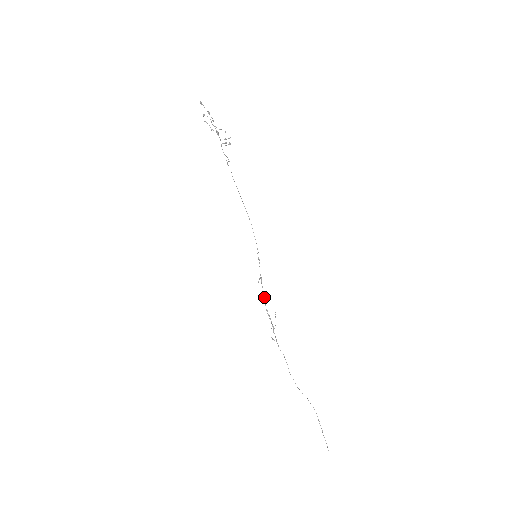
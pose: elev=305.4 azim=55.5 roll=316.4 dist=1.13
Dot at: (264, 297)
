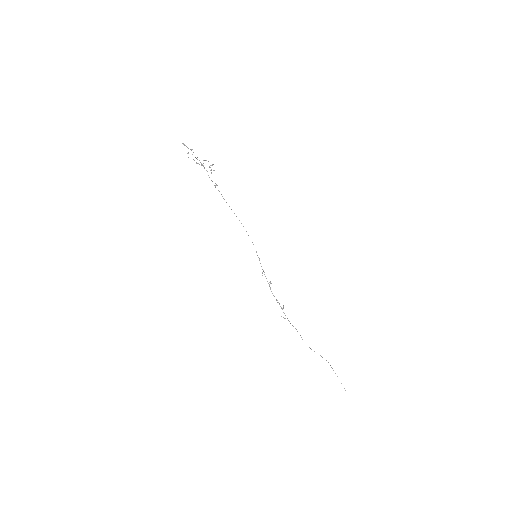
Dot at: (269, 286)
